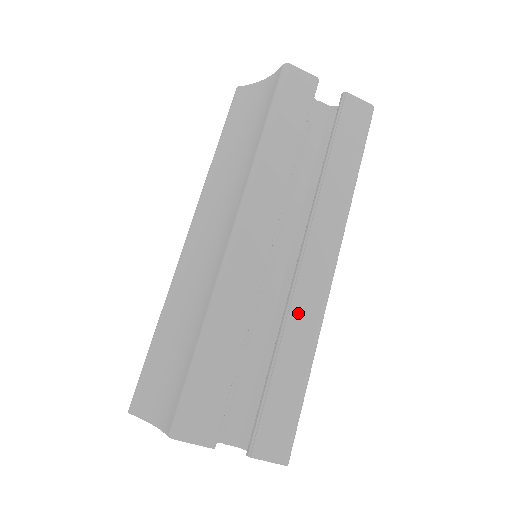
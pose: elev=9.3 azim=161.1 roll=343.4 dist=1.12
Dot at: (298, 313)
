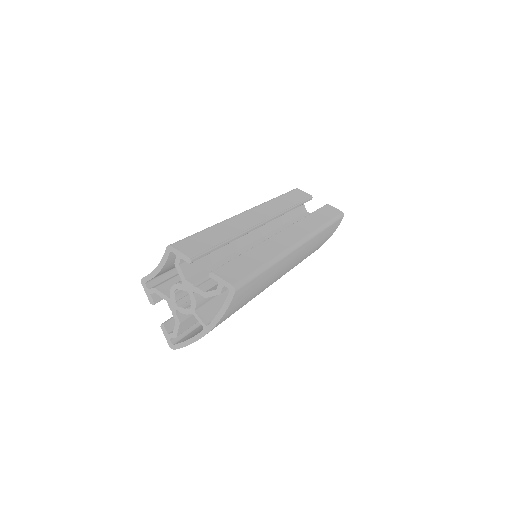
Dot at: (270, 244)
